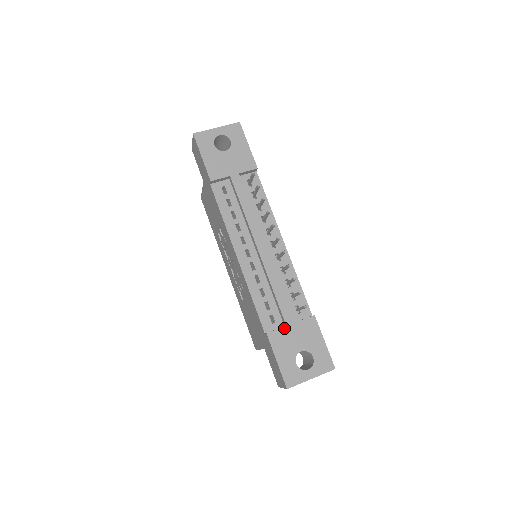
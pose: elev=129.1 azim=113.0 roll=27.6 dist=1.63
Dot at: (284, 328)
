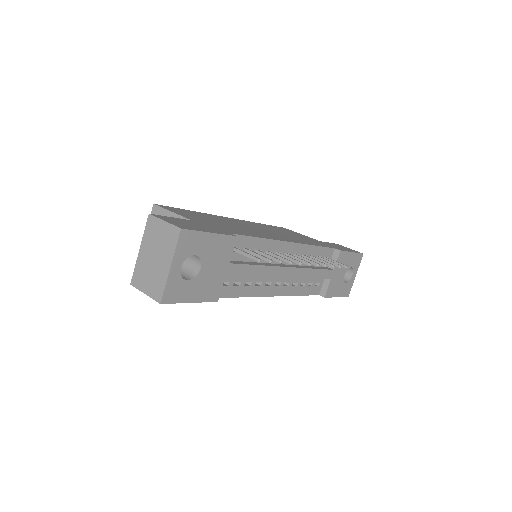
Dot at: (331, 282)
